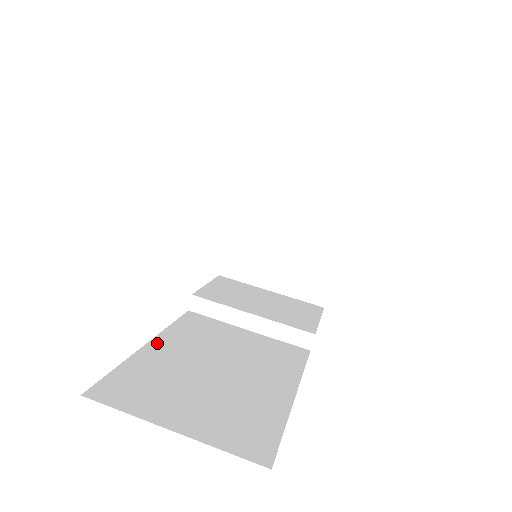
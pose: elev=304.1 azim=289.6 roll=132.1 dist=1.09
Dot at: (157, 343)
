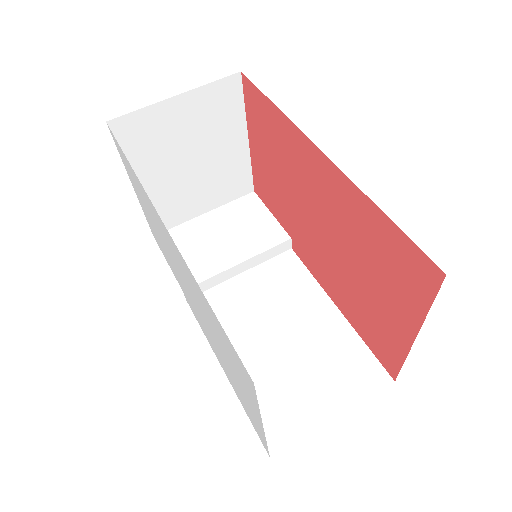
Dot at: occluded
